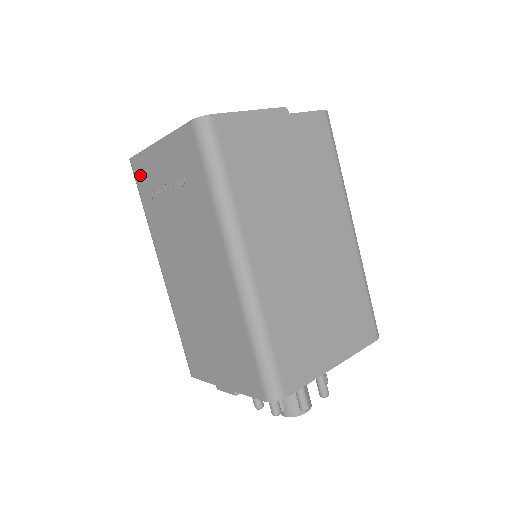
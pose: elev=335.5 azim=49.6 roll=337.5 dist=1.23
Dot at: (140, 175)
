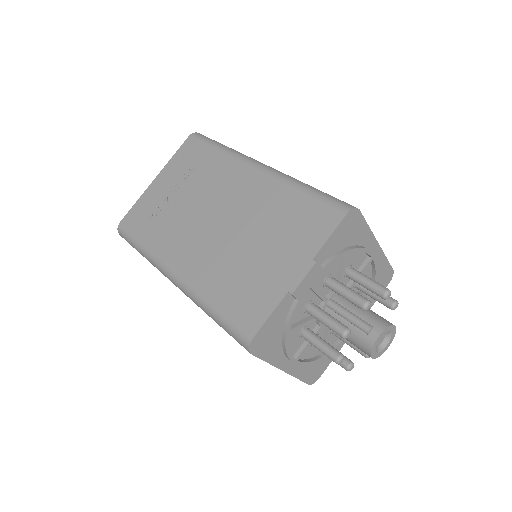
Dot at: (135, 220)
